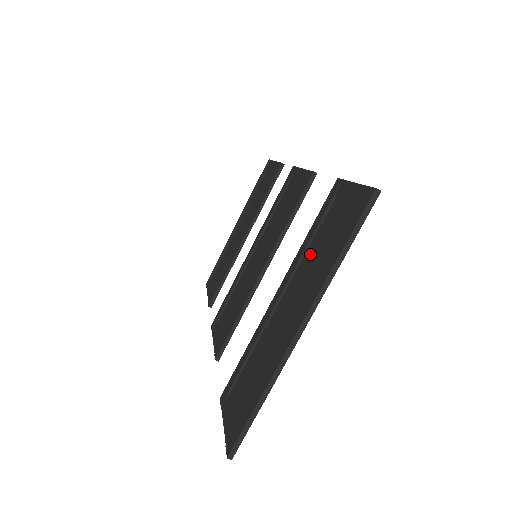
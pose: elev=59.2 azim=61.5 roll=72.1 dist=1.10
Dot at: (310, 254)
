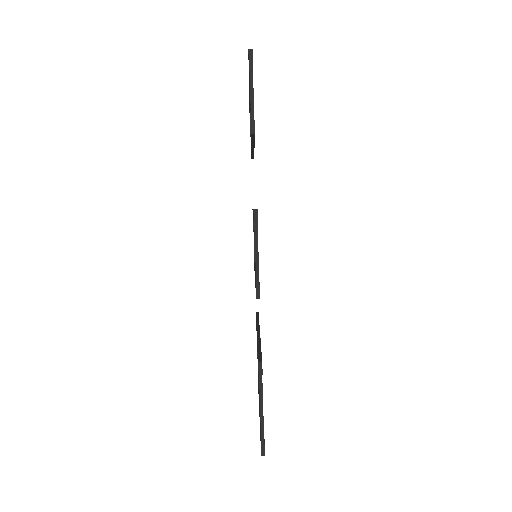
Dot at: occluded
